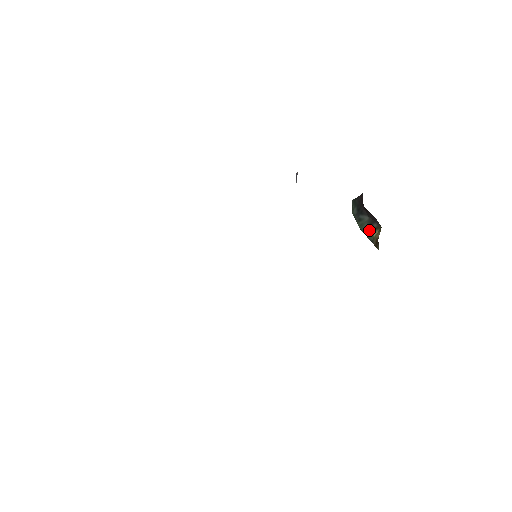
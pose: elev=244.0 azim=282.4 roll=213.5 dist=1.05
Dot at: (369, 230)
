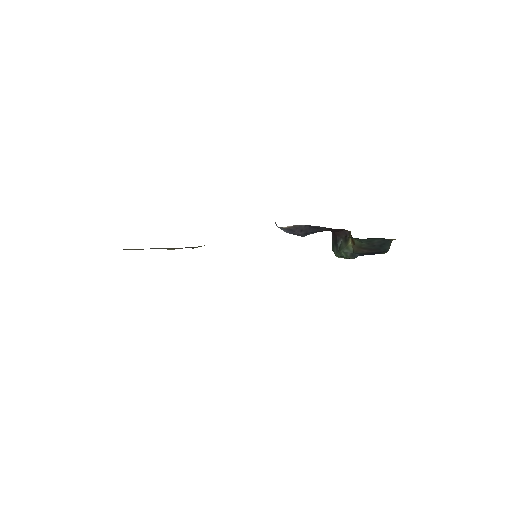
Dot at: (346, 244)
